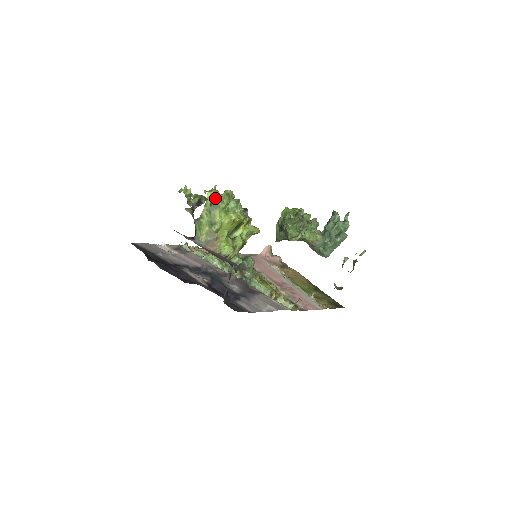
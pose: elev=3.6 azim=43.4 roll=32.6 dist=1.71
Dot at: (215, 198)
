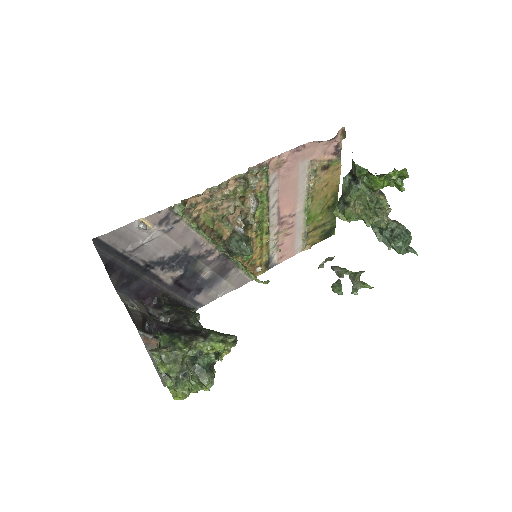
Dot at: occluded
